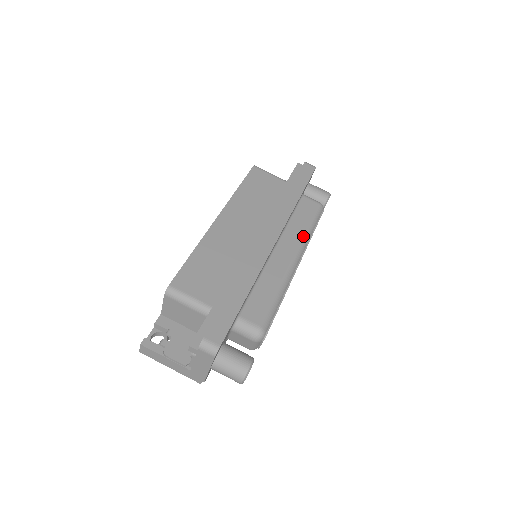
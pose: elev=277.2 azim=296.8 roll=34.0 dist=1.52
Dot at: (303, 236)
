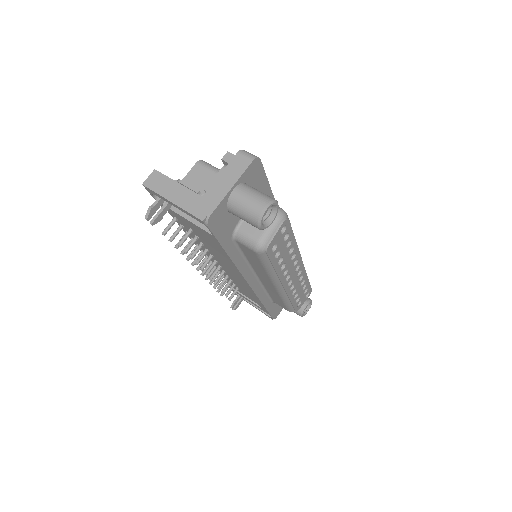
Dot at: occluded
